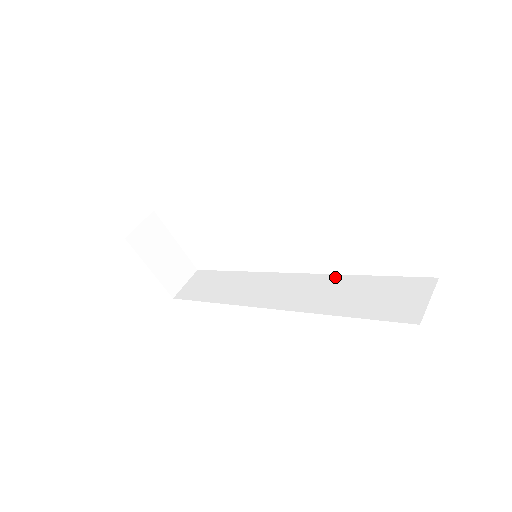
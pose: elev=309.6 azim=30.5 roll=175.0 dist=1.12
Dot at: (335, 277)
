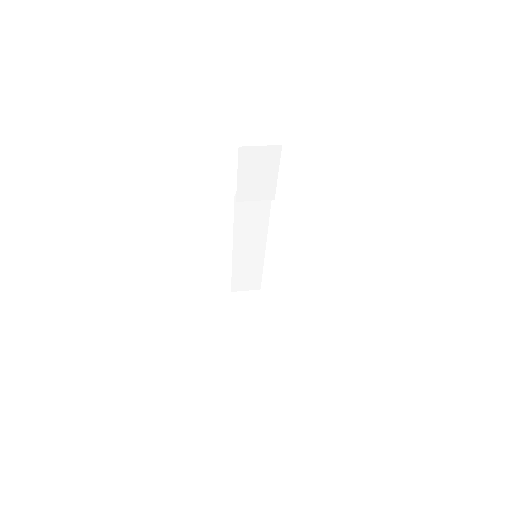
Dot at: occluded
